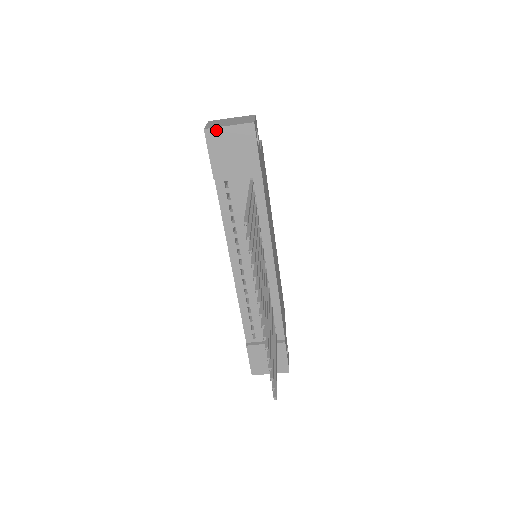
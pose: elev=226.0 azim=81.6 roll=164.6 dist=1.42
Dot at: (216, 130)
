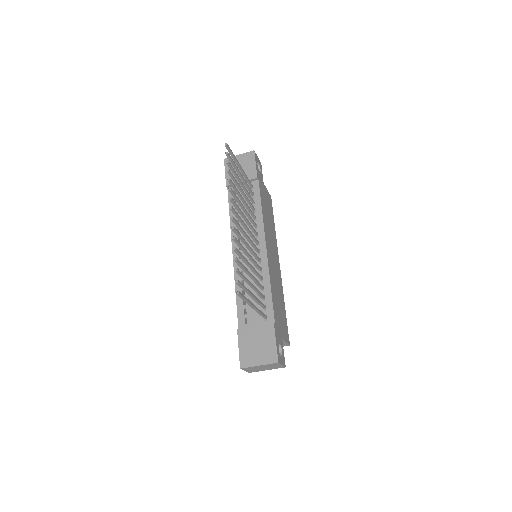
Dot at: occluded
